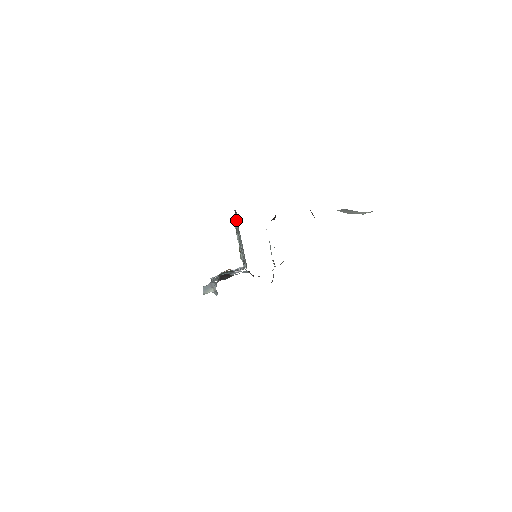
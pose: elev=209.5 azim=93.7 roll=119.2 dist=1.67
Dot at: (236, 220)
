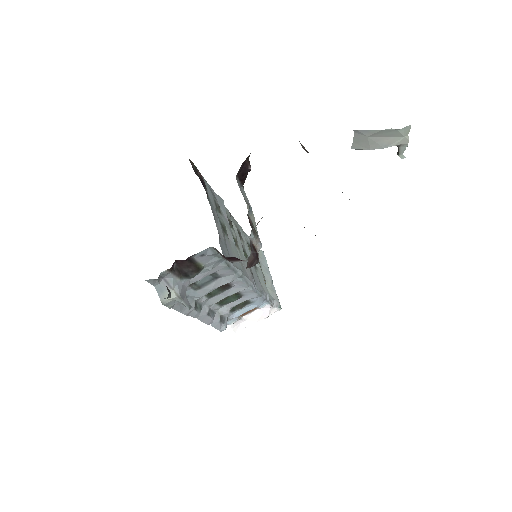
Dot at: (217, 204)
